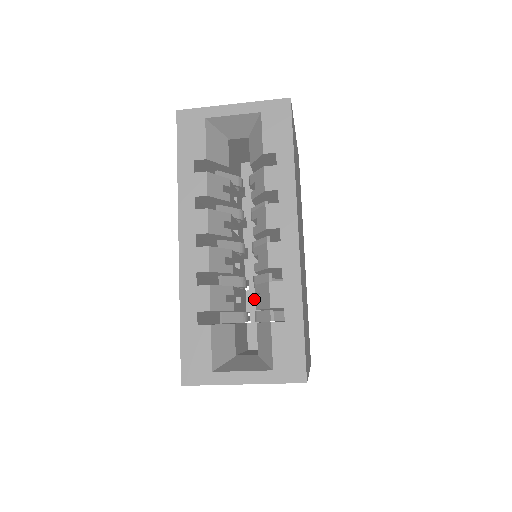
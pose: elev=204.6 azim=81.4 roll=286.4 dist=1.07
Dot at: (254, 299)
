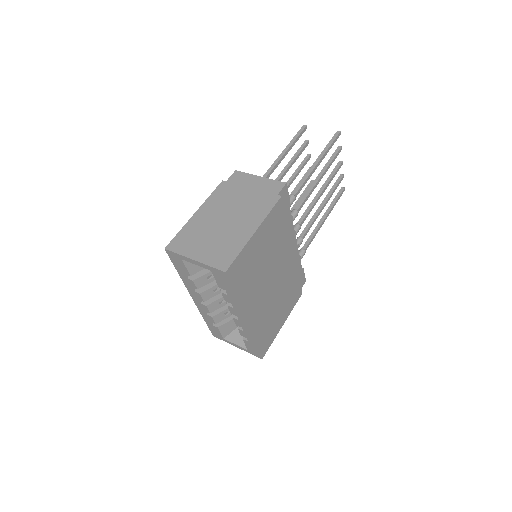
Dot at: occluded
